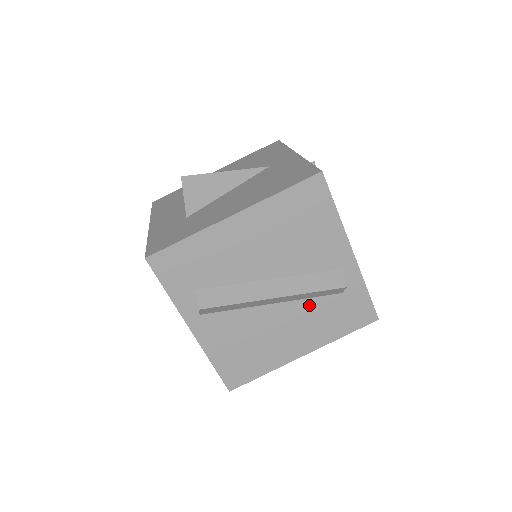
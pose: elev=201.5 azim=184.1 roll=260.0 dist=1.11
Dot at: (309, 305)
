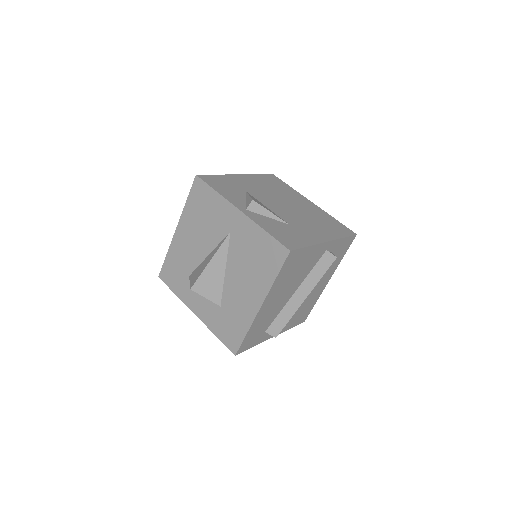
Dot at: occluded
